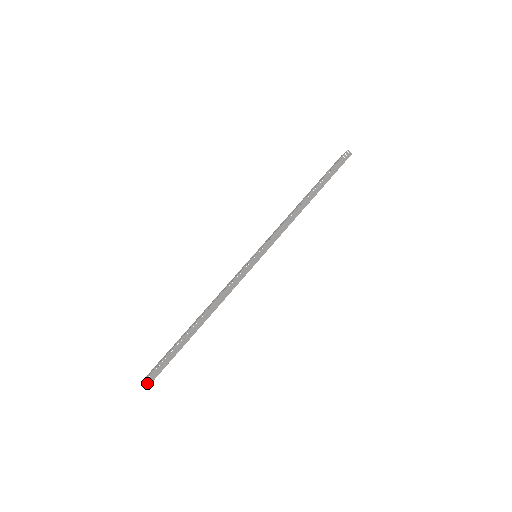
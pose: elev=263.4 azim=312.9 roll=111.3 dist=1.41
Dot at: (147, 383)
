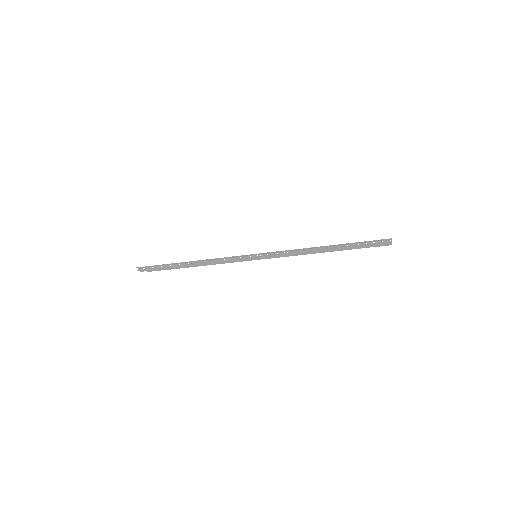
Dot at: (137, 270)
